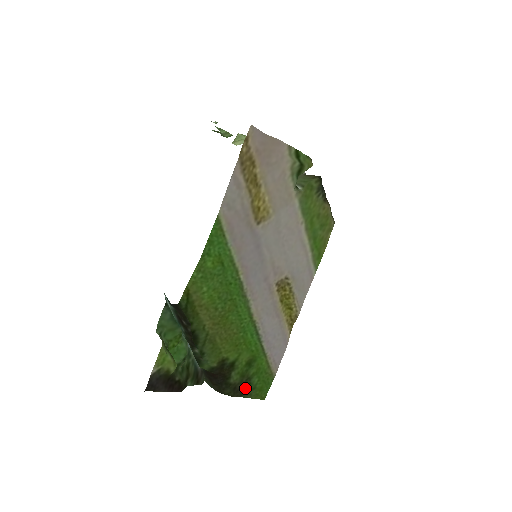
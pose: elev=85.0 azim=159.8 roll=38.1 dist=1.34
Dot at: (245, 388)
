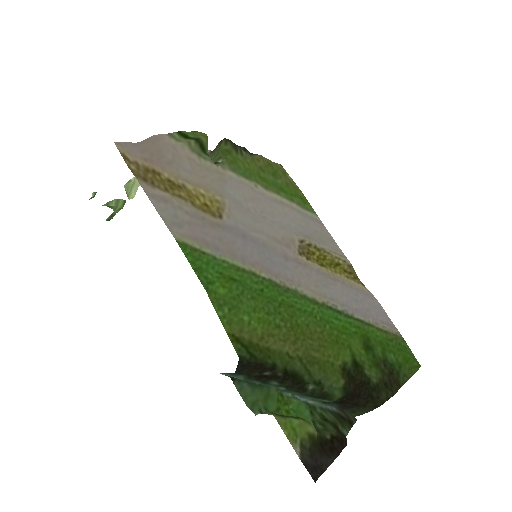
Dot at: (393, 374)
